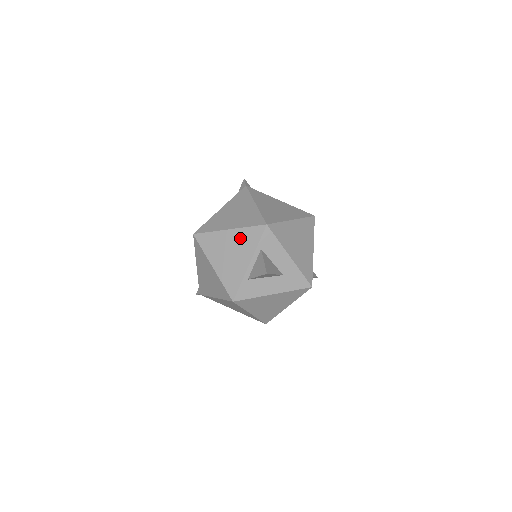
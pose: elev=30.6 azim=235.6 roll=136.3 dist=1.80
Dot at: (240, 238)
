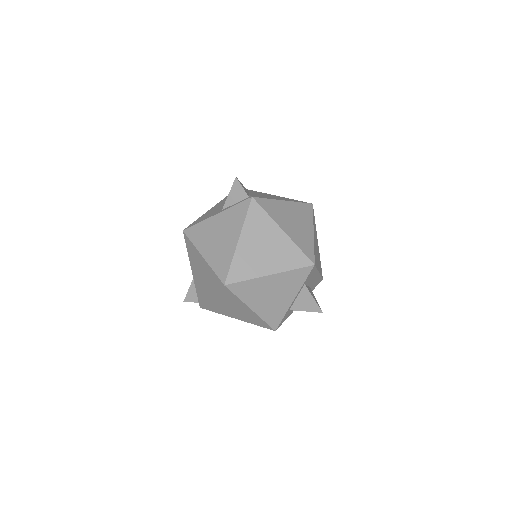
Dot at: (284, 281)
